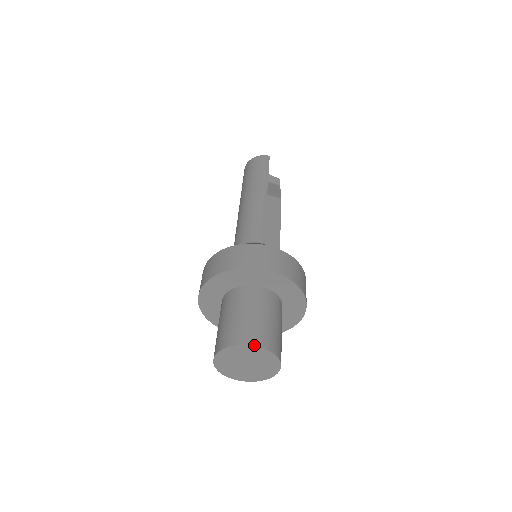
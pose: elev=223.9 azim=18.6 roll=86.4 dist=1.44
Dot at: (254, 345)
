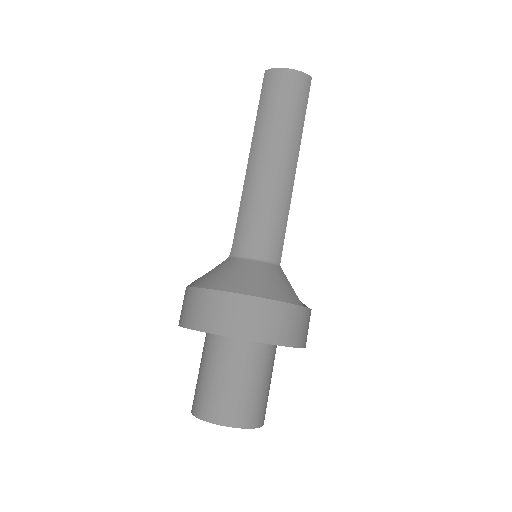
Dot at: (254, 428)
